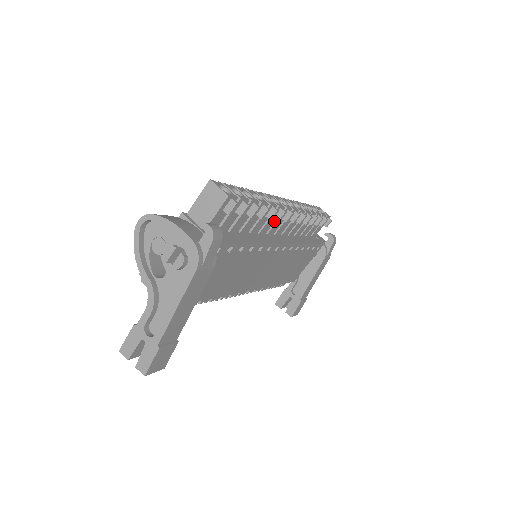
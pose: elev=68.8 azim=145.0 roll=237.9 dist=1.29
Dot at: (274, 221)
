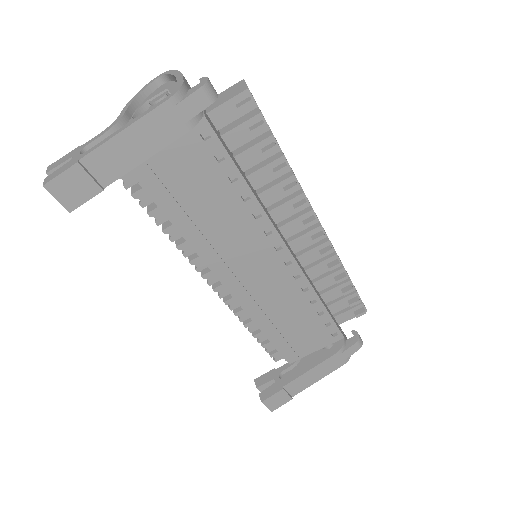
Dot at: (292, 214)
